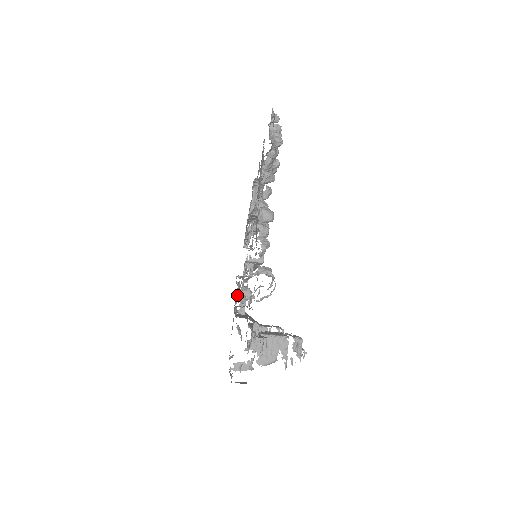
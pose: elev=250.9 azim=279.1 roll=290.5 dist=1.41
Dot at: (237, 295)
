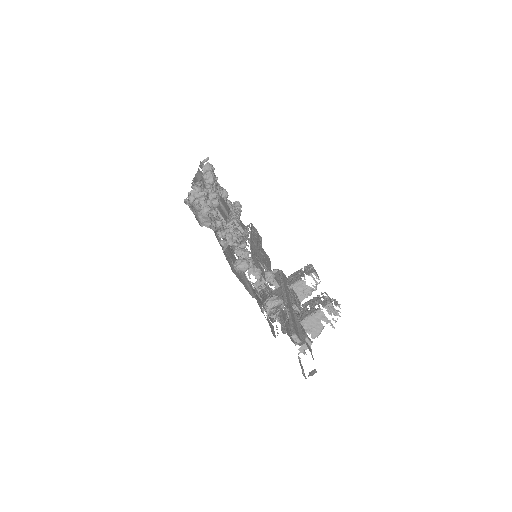
Dot at: (265, 290)
